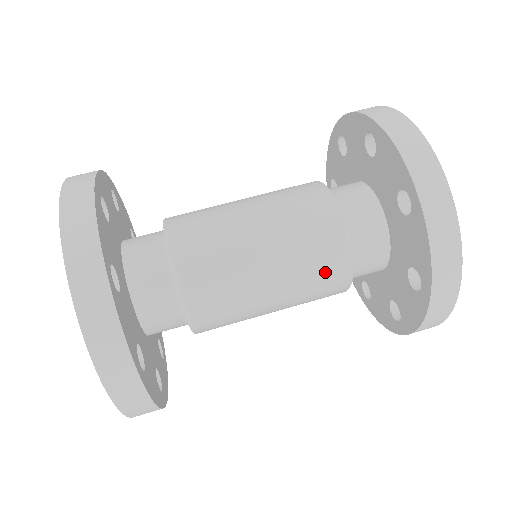
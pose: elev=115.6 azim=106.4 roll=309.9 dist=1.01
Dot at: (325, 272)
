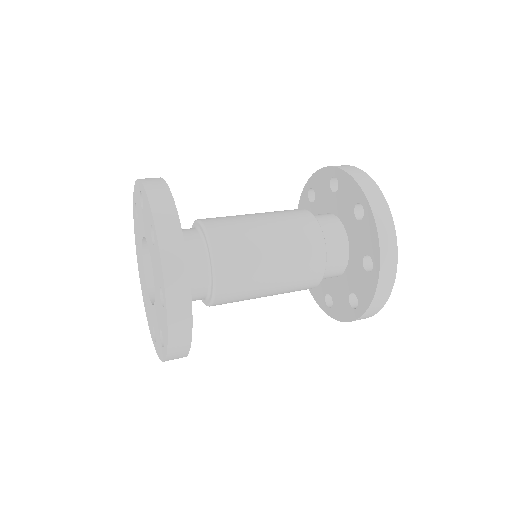
Dot at: (301, 226)
